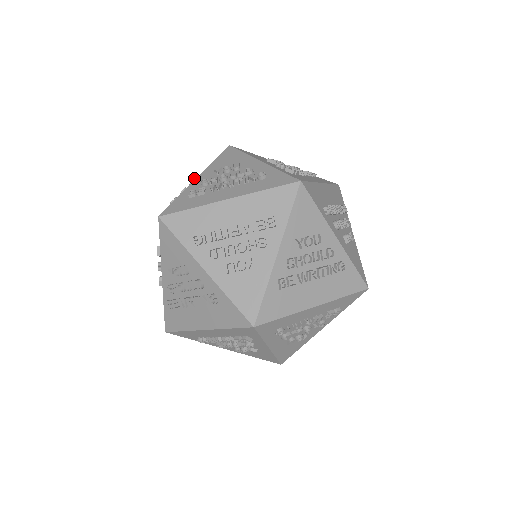
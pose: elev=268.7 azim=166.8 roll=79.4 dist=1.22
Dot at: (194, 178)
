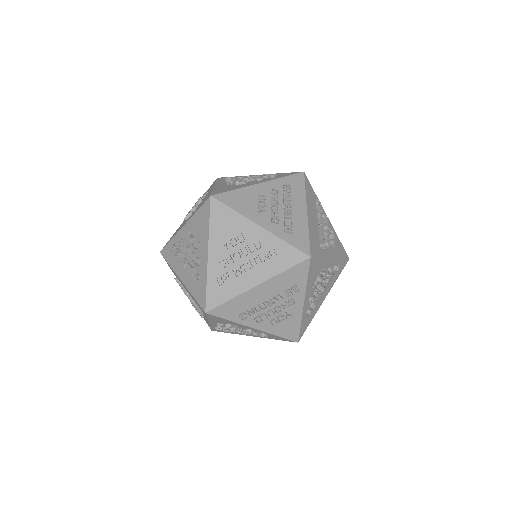
Dot at: (197, 243)
